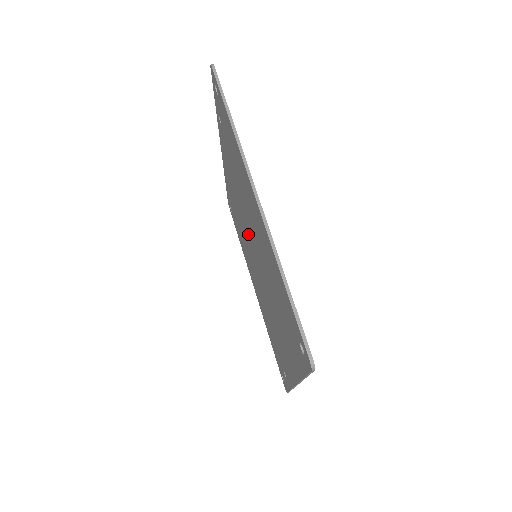
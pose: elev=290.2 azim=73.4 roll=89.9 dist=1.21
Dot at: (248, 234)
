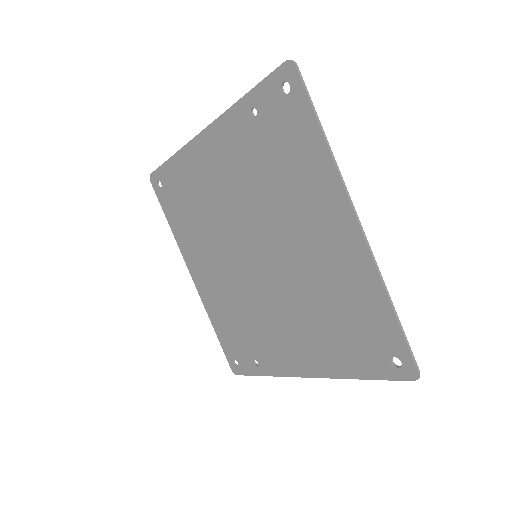
Dot at: (249, 233)
